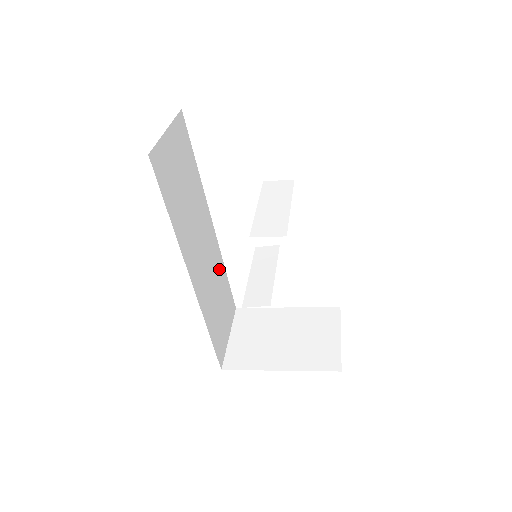
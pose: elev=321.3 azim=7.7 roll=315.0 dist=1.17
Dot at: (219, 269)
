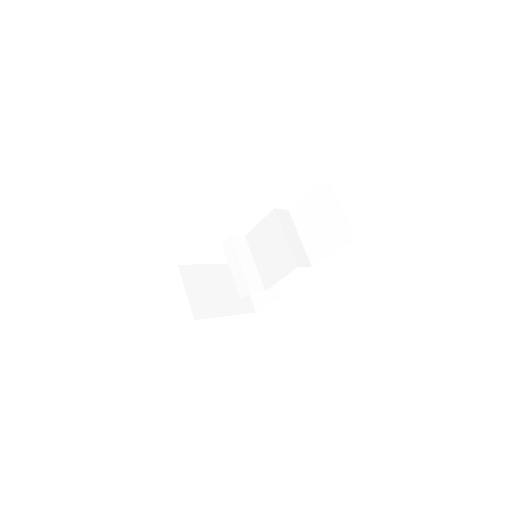
Dot at: occluded
